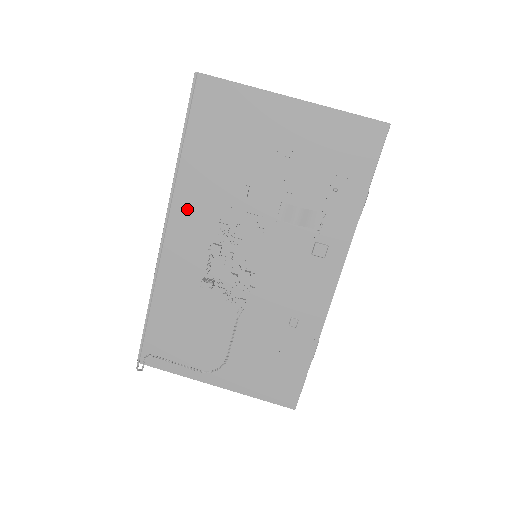
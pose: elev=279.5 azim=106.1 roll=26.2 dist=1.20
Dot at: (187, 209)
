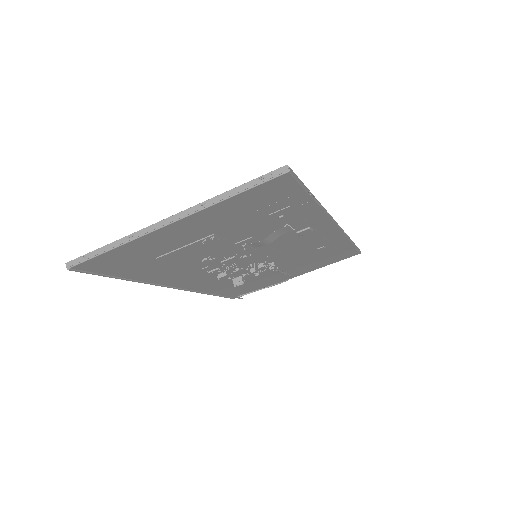
Dot at: (176, 280)
